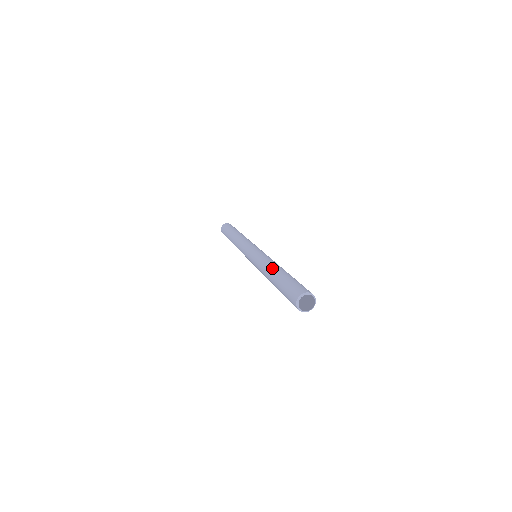
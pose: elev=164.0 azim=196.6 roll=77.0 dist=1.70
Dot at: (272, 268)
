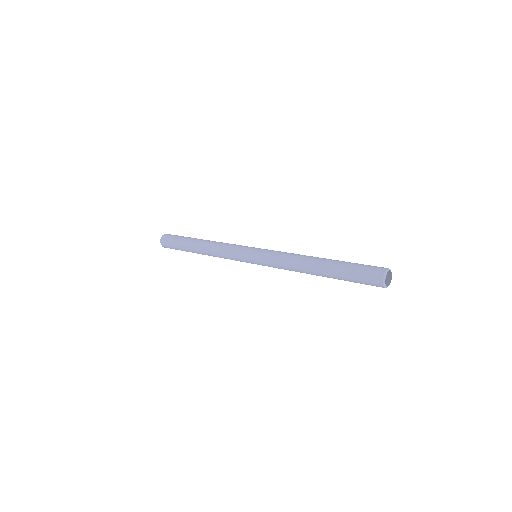
Dot at: (309, 267)
